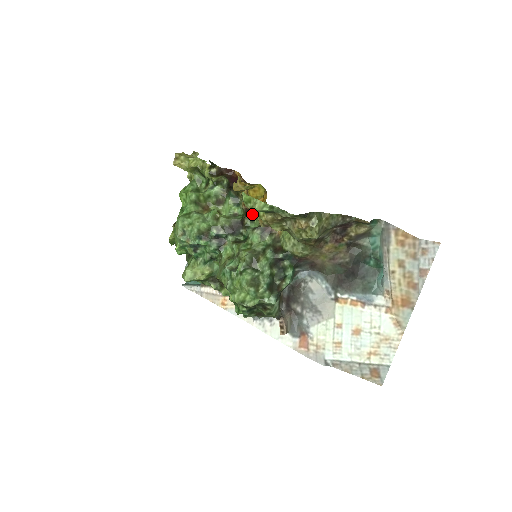
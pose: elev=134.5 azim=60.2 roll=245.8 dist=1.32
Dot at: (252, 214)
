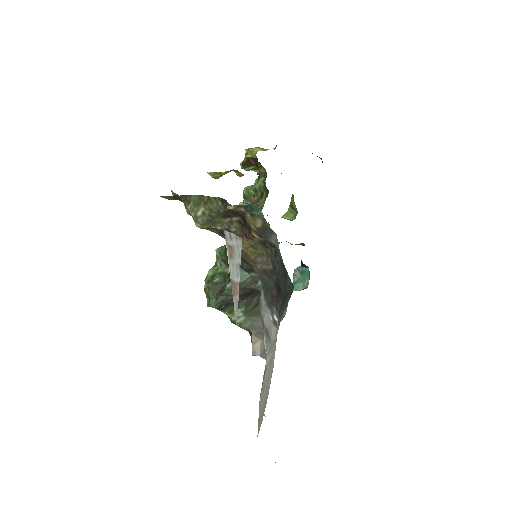
Dot at: occluded
